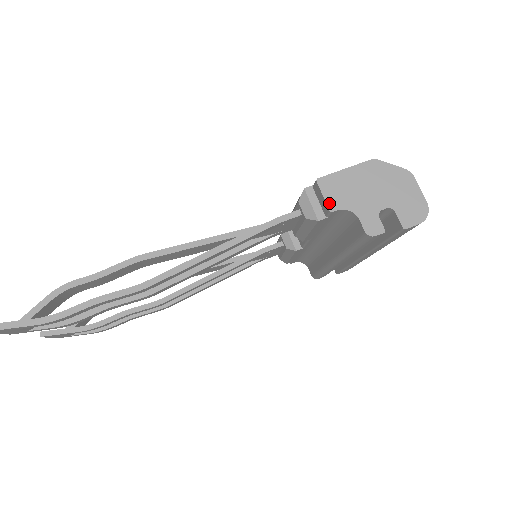
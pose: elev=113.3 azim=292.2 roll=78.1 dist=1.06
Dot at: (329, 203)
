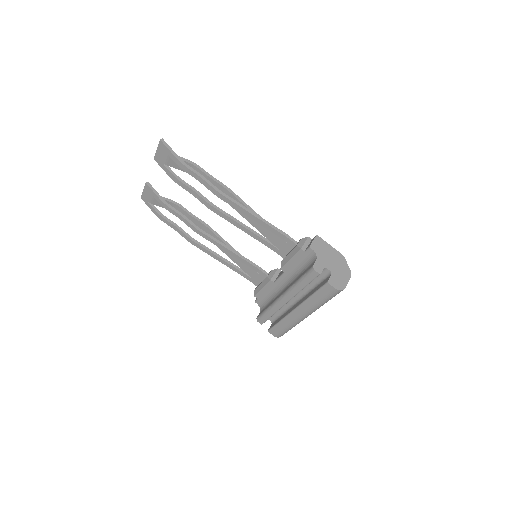
Dot at: (312, 244)
